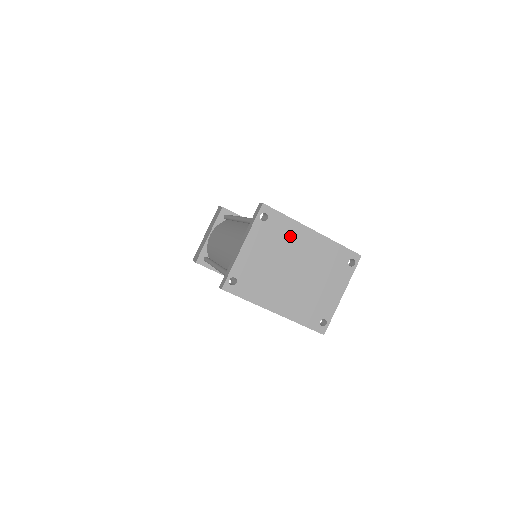
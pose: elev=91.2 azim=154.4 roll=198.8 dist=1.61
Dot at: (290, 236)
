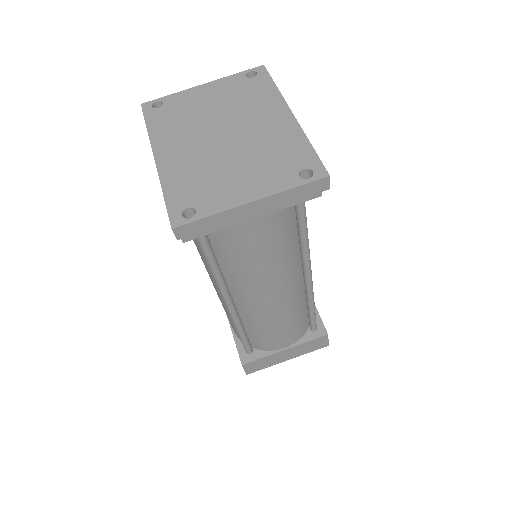
Dot at: (259, 103)
